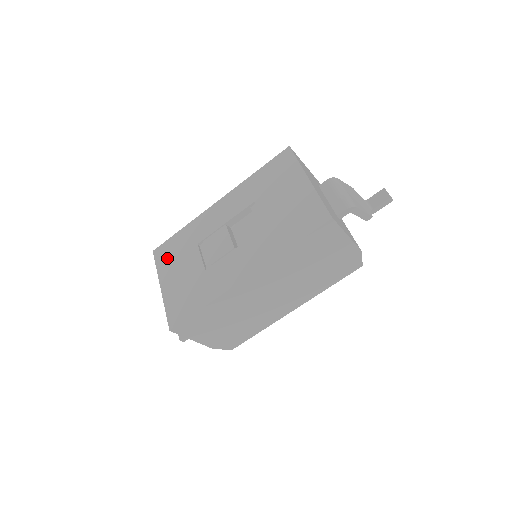
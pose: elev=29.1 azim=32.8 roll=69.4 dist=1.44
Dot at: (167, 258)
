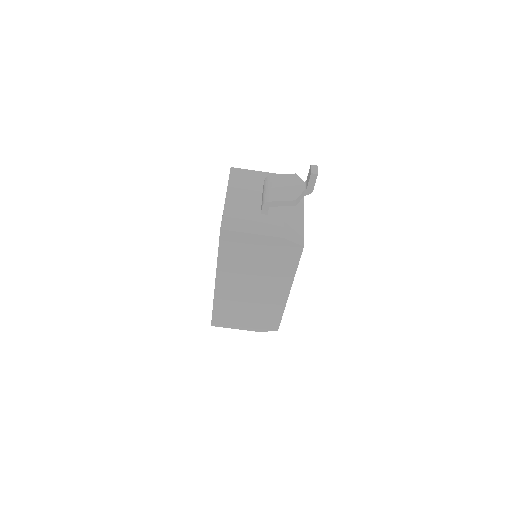
Dot at: occluded
